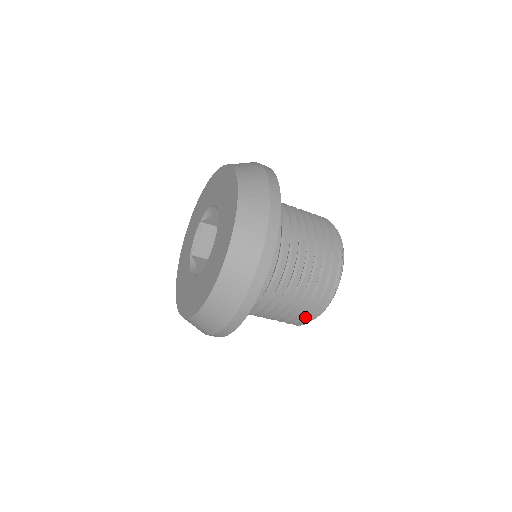
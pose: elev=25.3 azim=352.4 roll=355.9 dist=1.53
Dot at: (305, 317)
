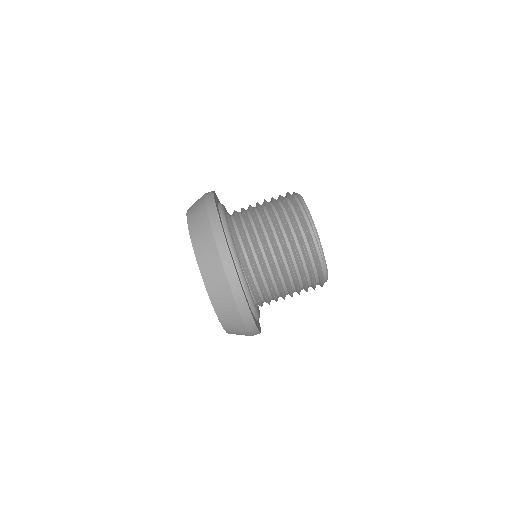
Dot at: (318, 282)
